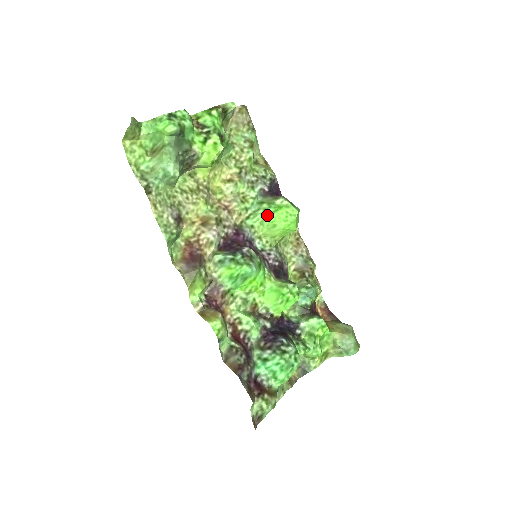
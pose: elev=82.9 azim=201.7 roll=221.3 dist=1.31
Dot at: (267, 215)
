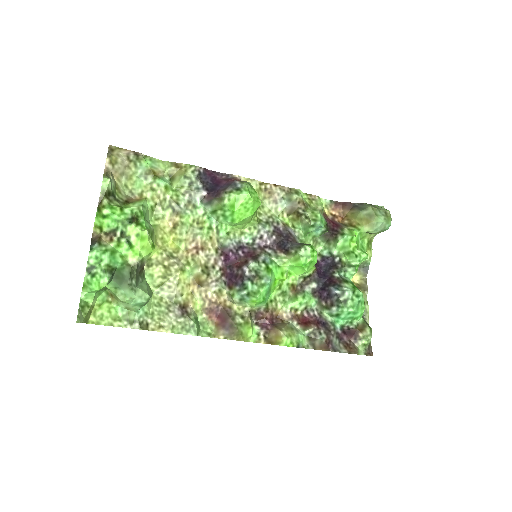
Dot at: (230, 219)
